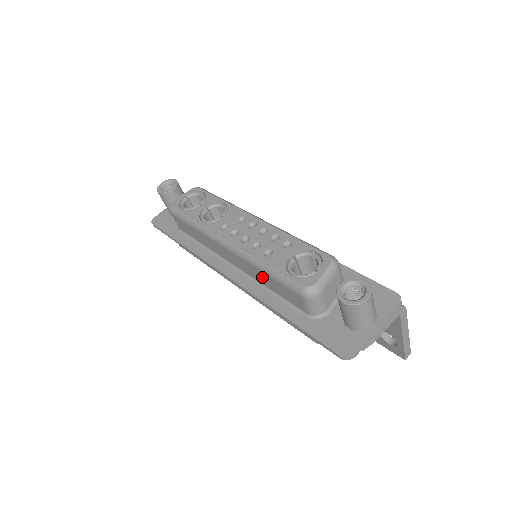
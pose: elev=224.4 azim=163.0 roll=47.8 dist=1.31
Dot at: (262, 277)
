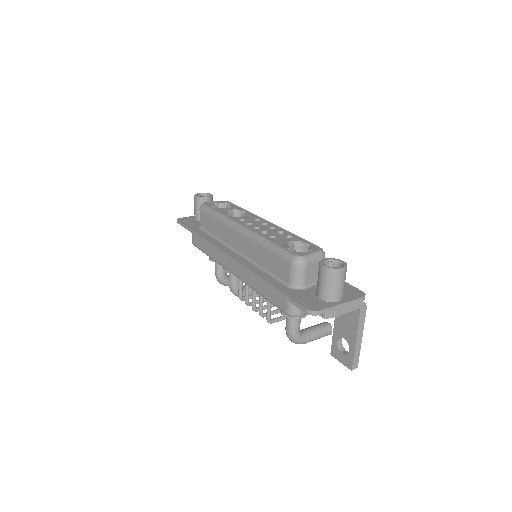
Dot at: (261, 255)
